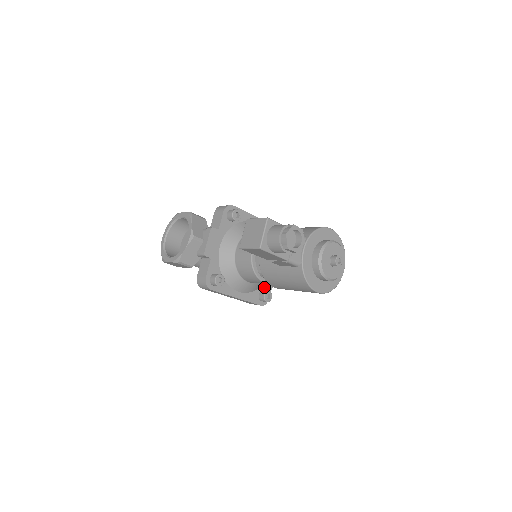
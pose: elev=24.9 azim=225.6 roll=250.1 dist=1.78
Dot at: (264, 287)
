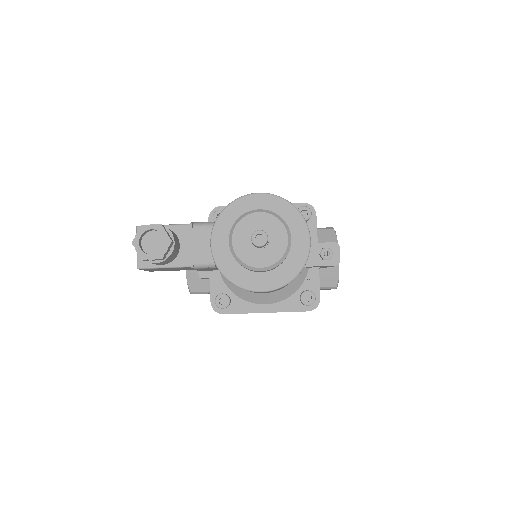
Dot at: (306, 286)
